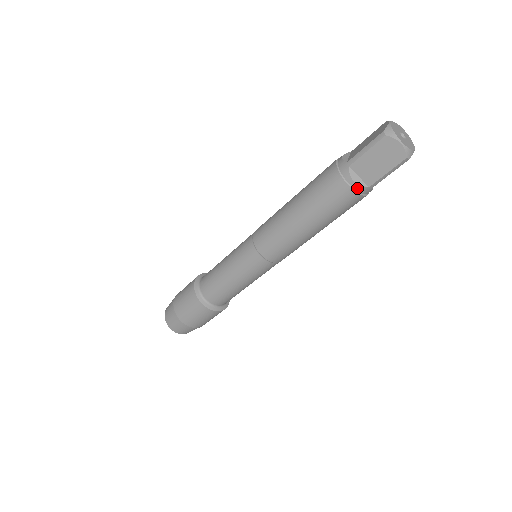
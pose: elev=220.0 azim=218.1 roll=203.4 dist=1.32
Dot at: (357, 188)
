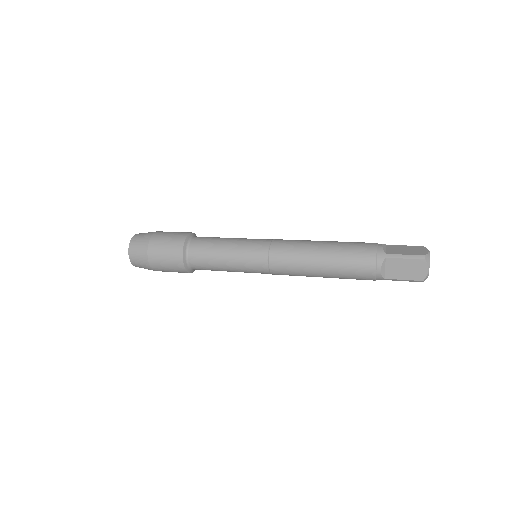
Dot at: (378, 274)
